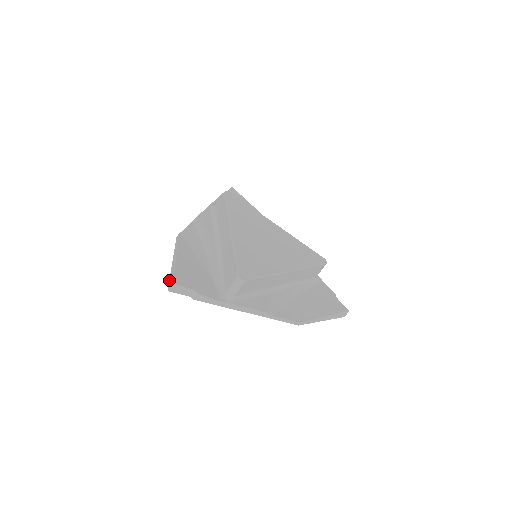
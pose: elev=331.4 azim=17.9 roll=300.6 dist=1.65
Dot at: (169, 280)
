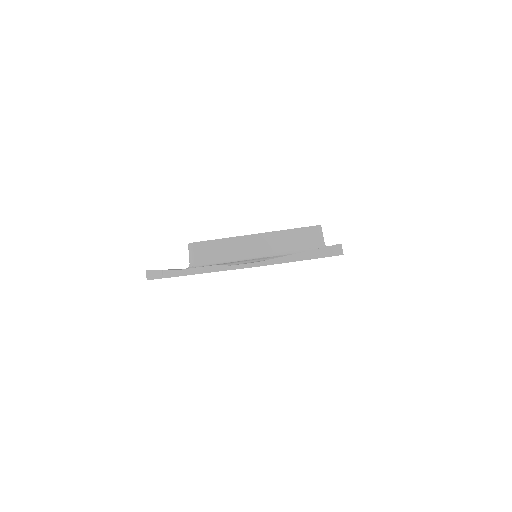
Dot at: occluded
